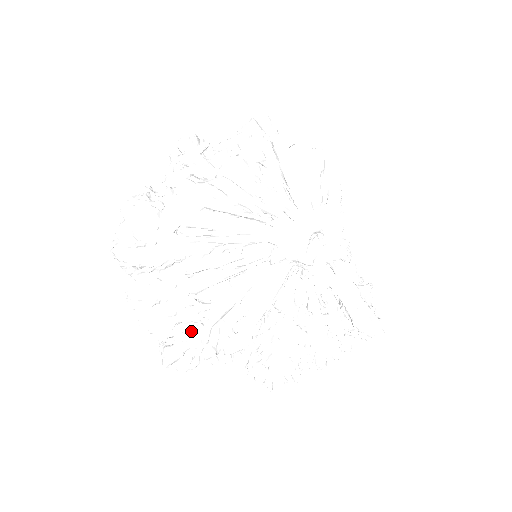
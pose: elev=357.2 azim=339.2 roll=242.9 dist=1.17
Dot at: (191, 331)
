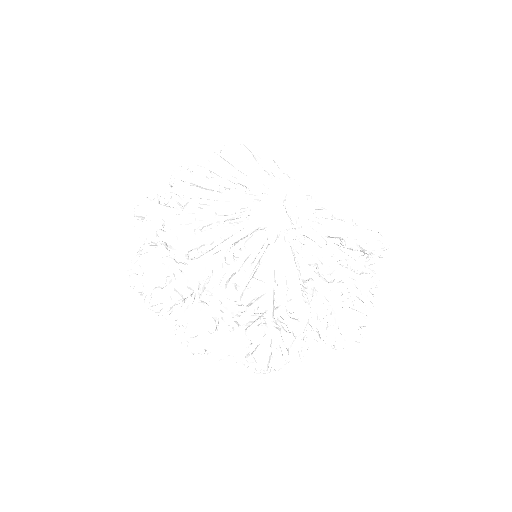
Dot at: (261, 325)
